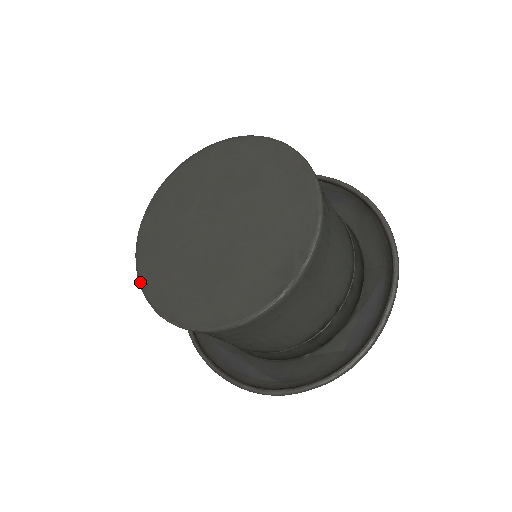
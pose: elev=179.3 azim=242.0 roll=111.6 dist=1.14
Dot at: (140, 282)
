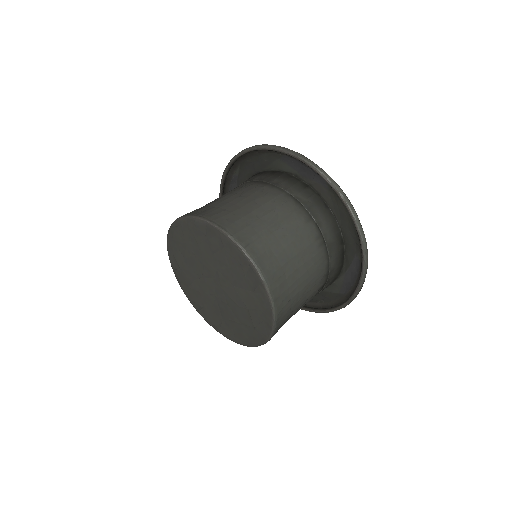
Dot at: (188, 299)
